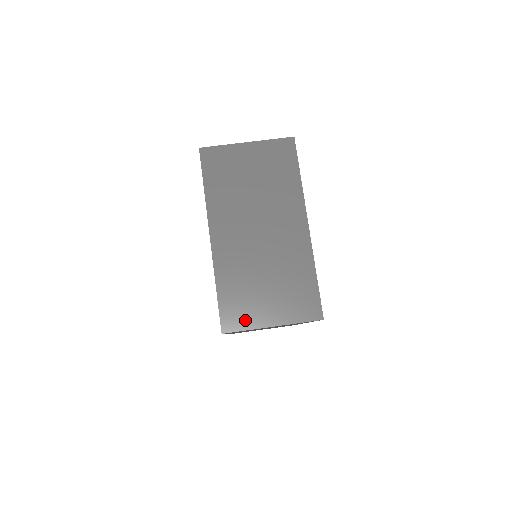
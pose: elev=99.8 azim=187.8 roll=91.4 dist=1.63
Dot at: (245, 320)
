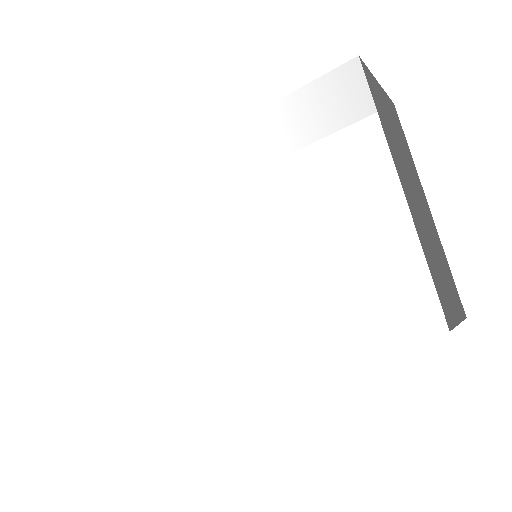
Dot at: (450, 312)
